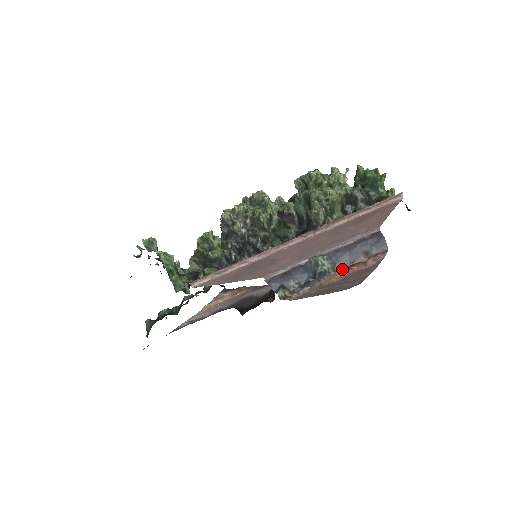
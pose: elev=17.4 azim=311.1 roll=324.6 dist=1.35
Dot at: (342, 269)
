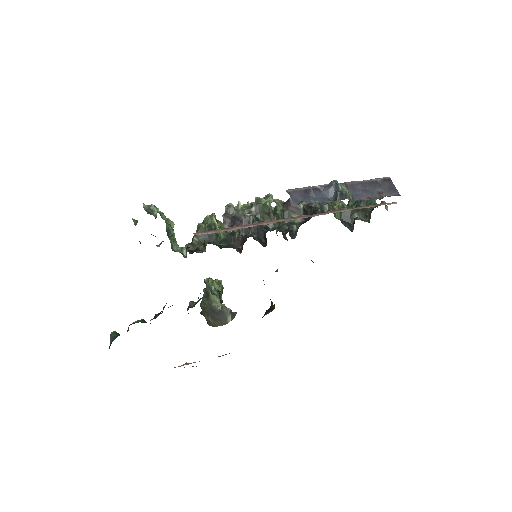
Dot at: (361, 200)
